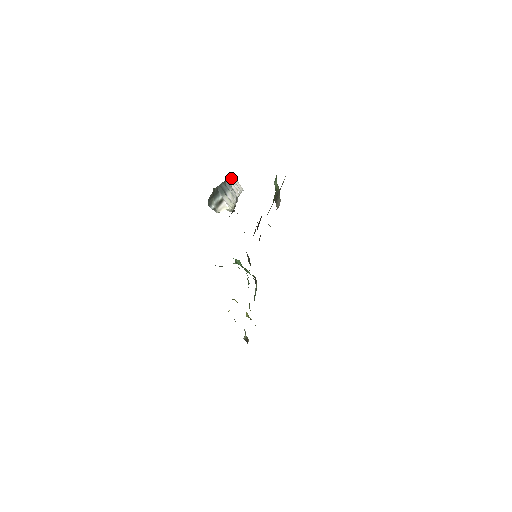
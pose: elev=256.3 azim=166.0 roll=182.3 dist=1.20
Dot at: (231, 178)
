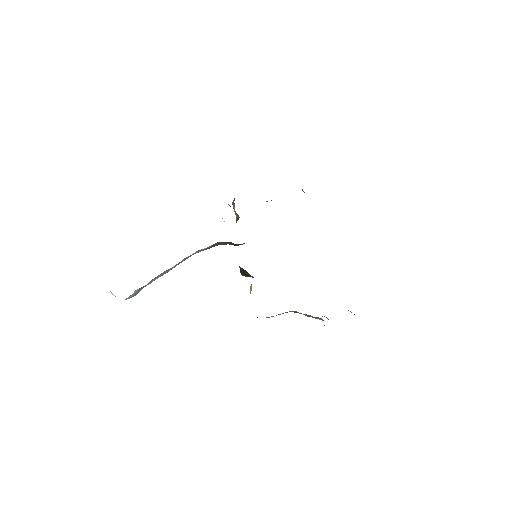
Dot at: occluded
